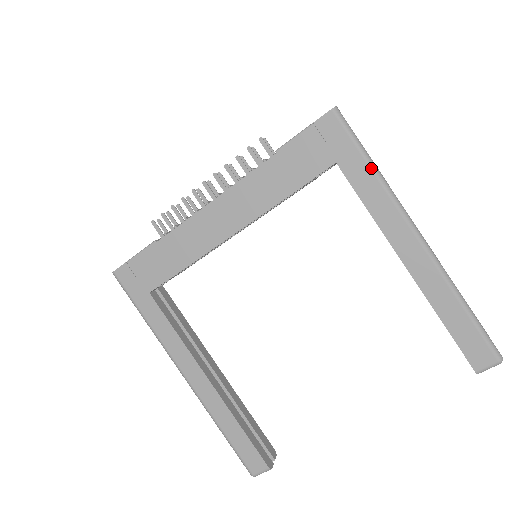
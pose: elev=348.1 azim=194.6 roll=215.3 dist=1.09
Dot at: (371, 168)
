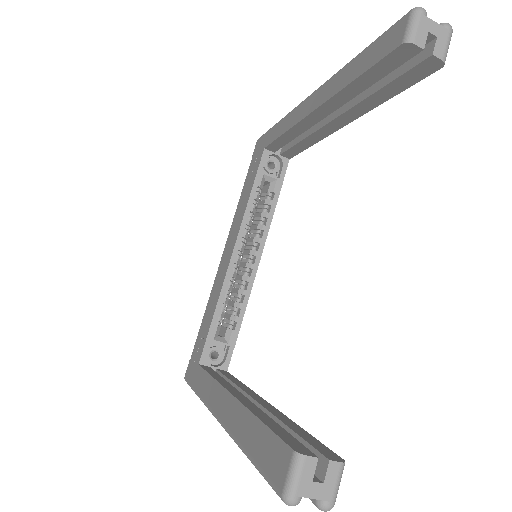
Dot at: (278, 123)
